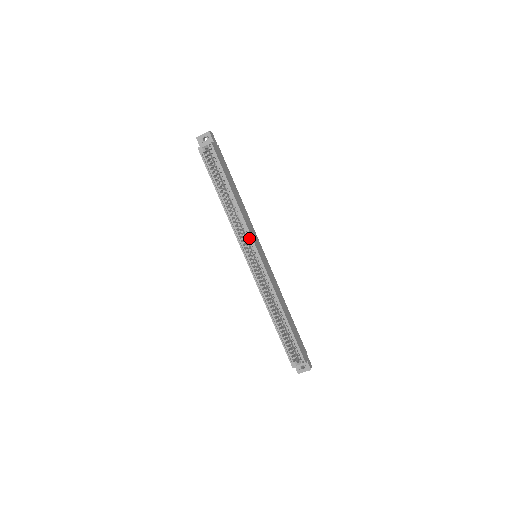
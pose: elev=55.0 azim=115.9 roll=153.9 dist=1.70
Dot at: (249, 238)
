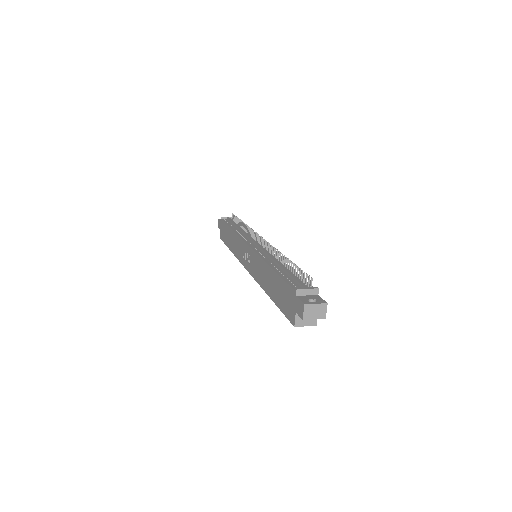
Dot at: occluded
